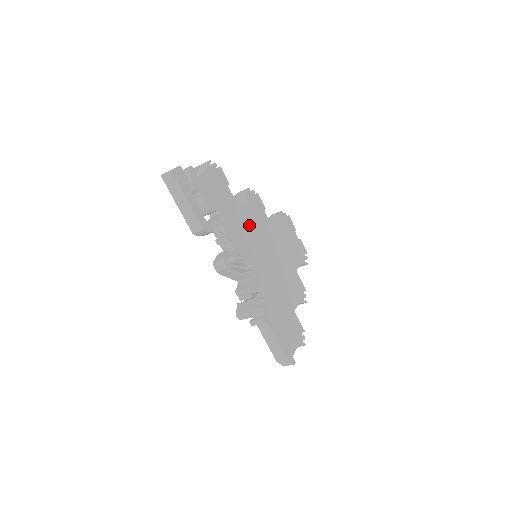
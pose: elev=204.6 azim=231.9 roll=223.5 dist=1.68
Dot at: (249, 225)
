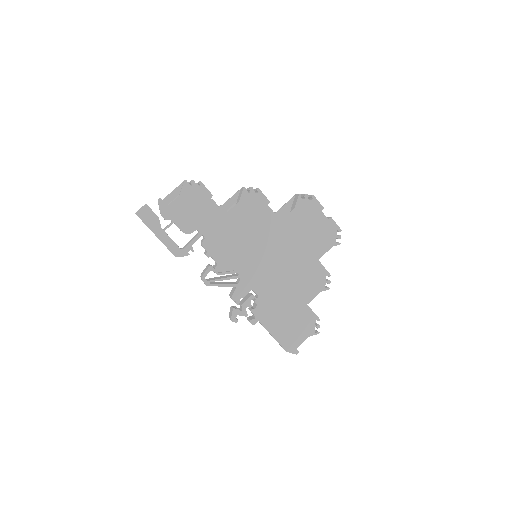
Dot at: (241, 231)
